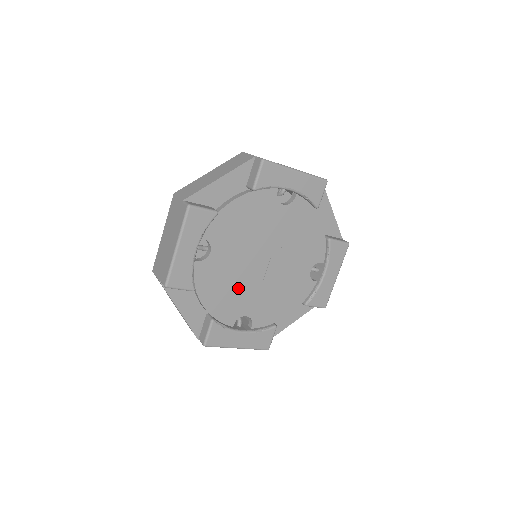
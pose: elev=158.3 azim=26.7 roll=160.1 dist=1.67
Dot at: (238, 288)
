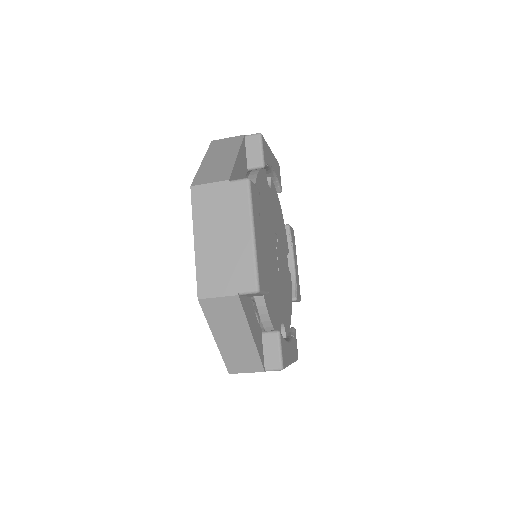
Dot at: (274, 288)
